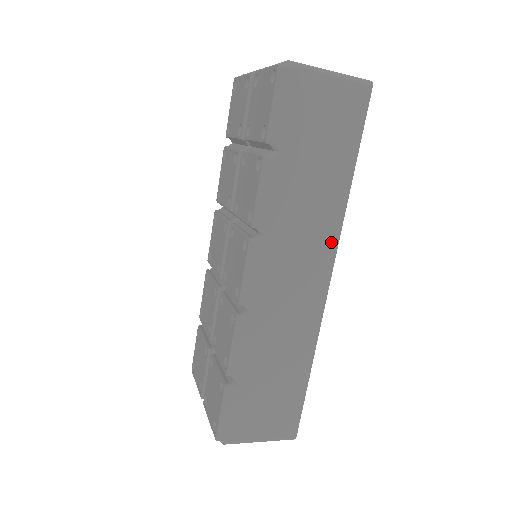
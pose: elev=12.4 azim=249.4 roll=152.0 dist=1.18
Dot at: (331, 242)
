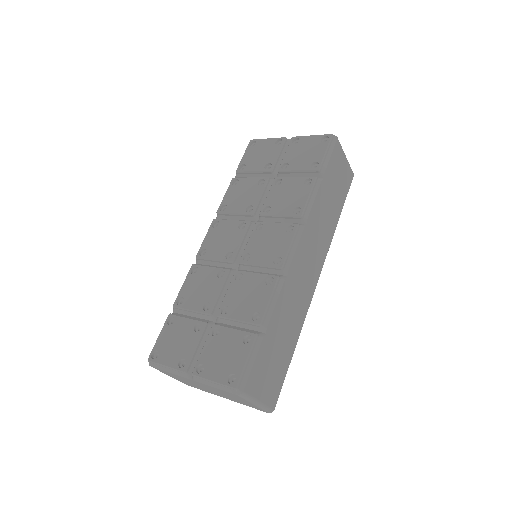
Dot at: (324, 253)
